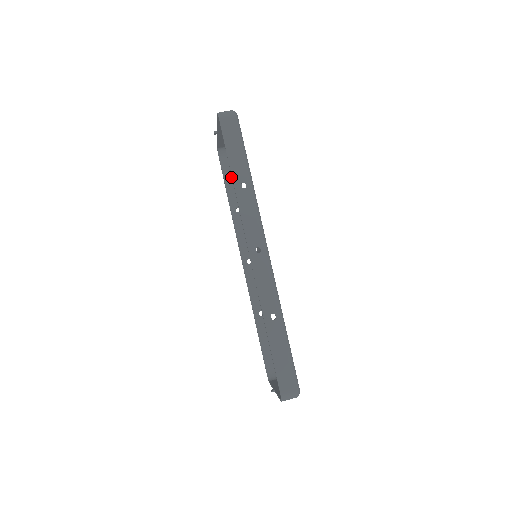
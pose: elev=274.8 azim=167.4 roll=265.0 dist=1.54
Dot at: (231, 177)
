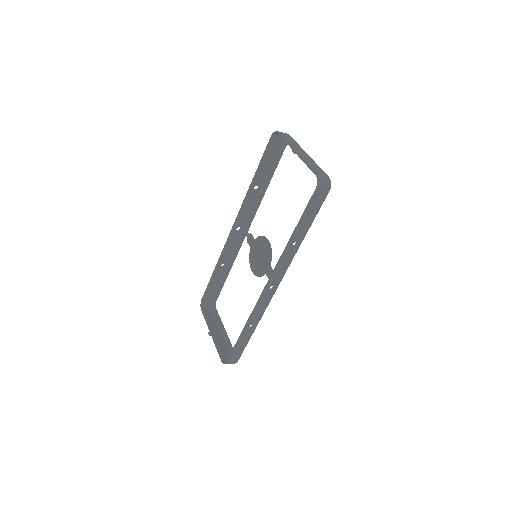
Dot at: (269, 159)
